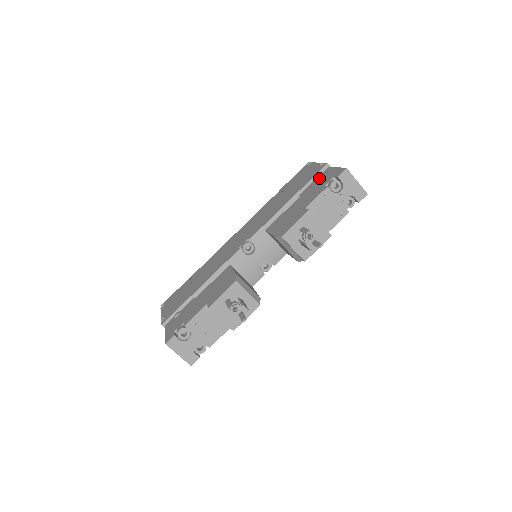
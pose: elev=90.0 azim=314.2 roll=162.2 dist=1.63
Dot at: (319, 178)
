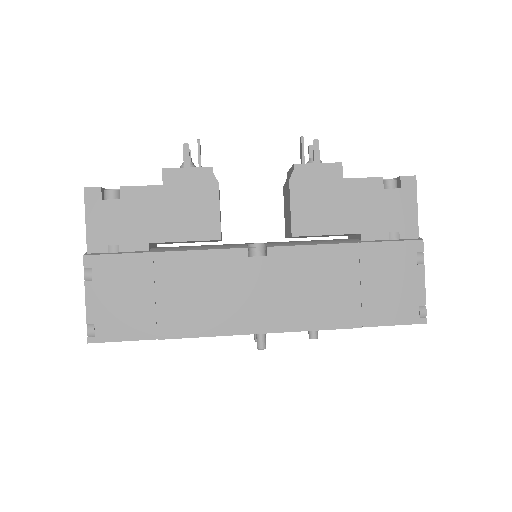
Dot at: occluded
